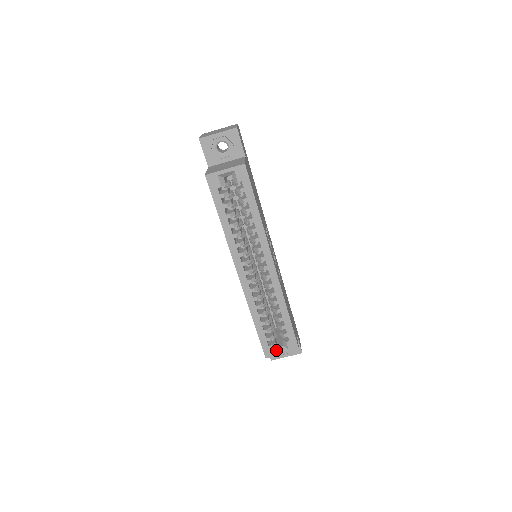
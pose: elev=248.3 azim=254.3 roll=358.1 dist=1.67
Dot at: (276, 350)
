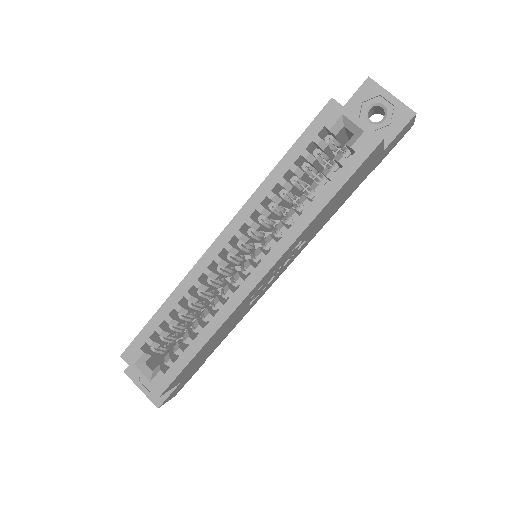
Dot at: (141, 363)
